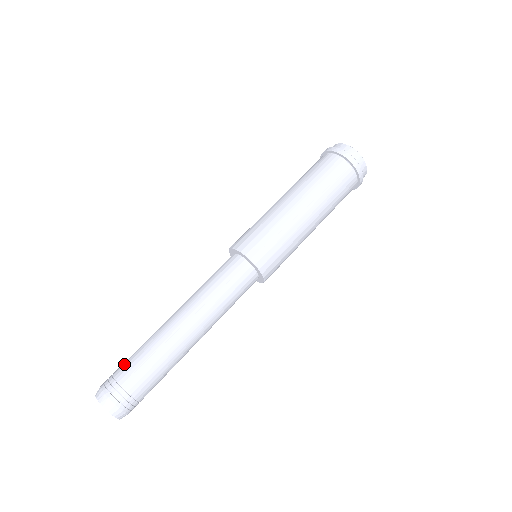
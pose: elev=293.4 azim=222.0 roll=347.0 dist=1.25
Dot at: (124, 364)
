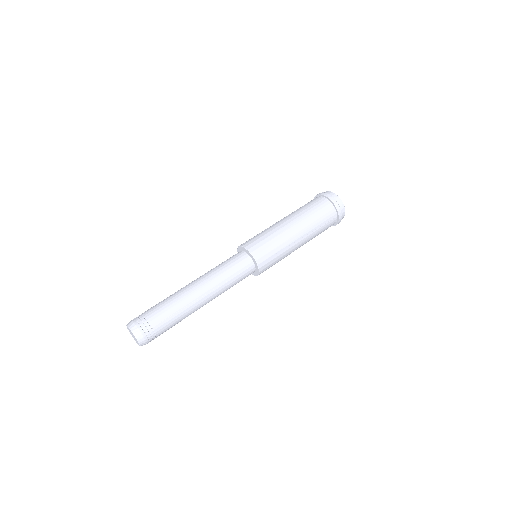
Dot at: (155, 312)
